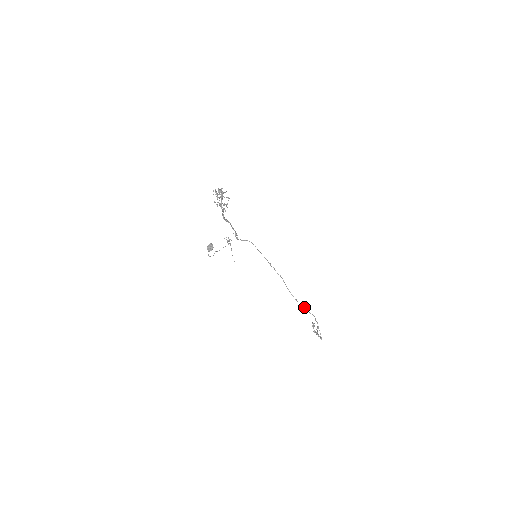
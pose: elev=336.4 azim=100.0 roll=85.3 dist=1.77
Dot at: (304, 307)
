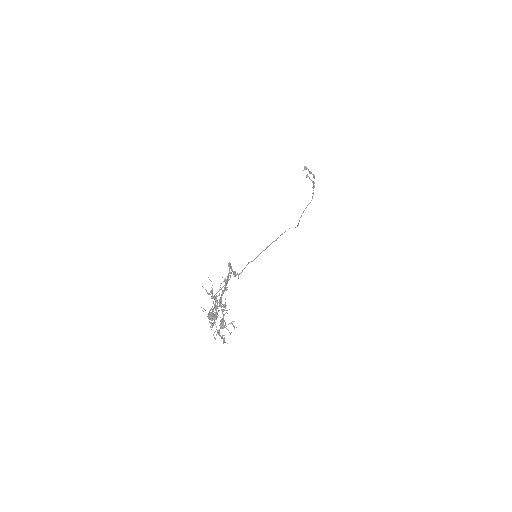
Dot at: (304, 210)
